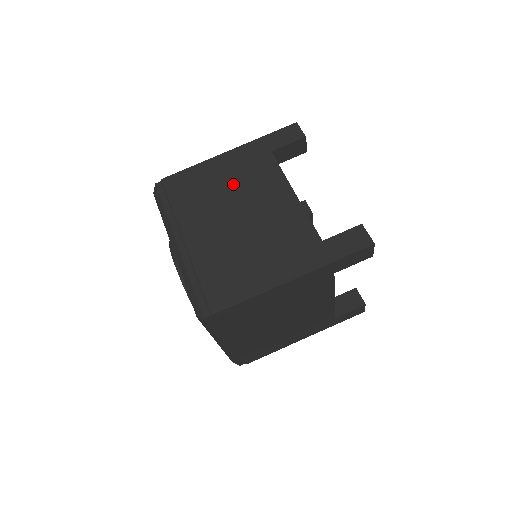
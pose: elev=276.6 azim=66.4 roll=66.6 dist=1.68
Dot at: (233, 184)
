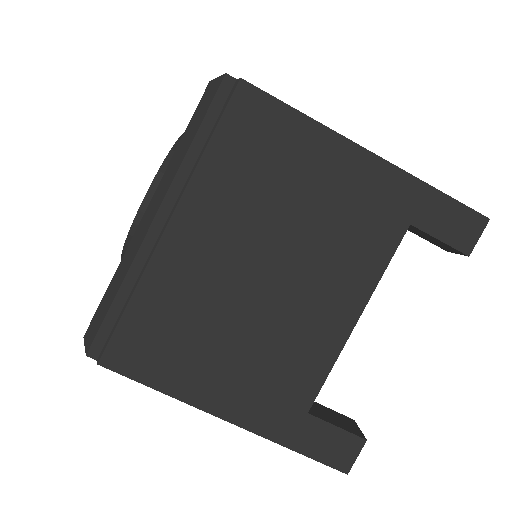
Dot at: (313, 215)
